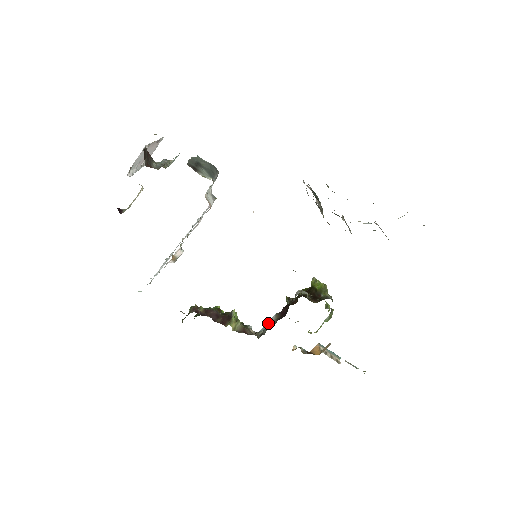
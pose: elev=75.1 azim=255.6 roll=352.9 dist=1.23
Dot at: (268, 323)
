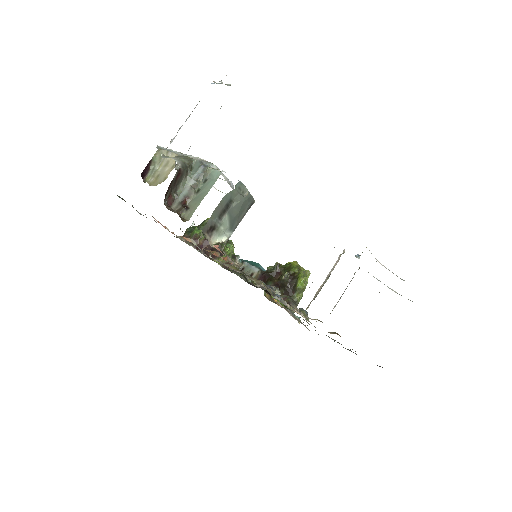
Dot at: (251, 268)
